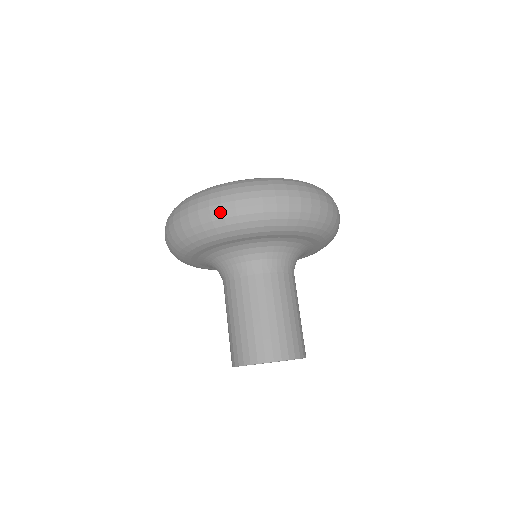
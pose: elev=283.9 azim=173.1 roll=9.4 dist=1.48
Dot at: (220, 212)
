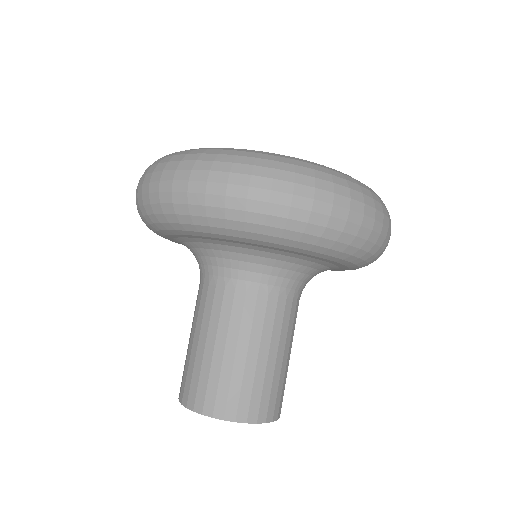
Dot at: (221, 196)
